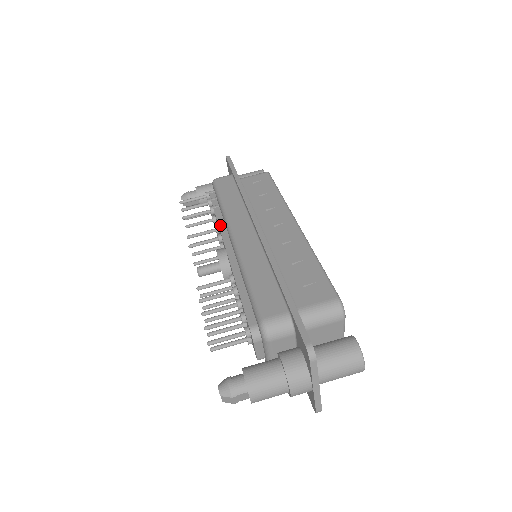
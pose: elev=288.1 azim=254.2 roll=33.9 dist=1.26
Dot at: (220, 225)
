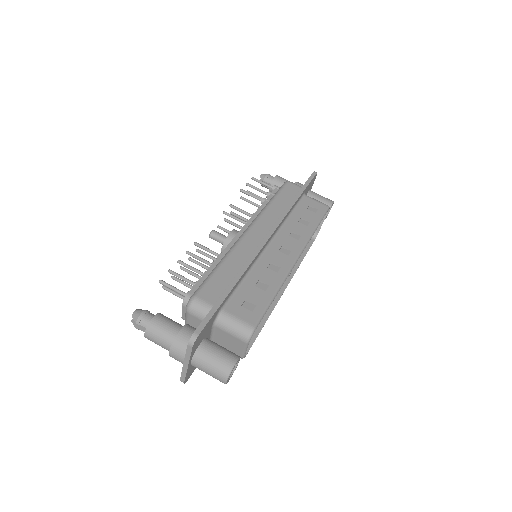
Dot at: (254, 215)
